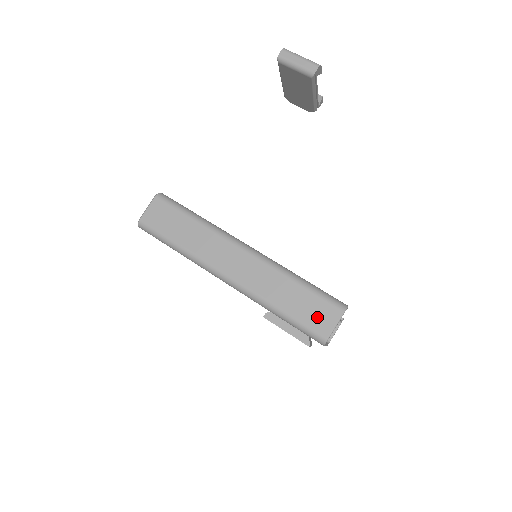
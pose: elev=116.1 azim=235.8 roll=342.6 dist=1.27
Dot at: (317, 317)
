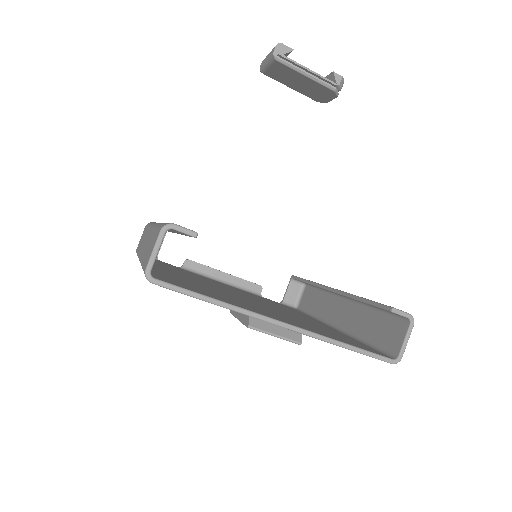
Dot at: (150, 252)
